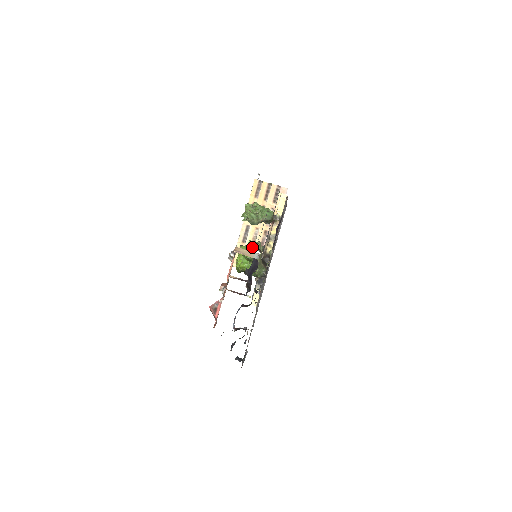
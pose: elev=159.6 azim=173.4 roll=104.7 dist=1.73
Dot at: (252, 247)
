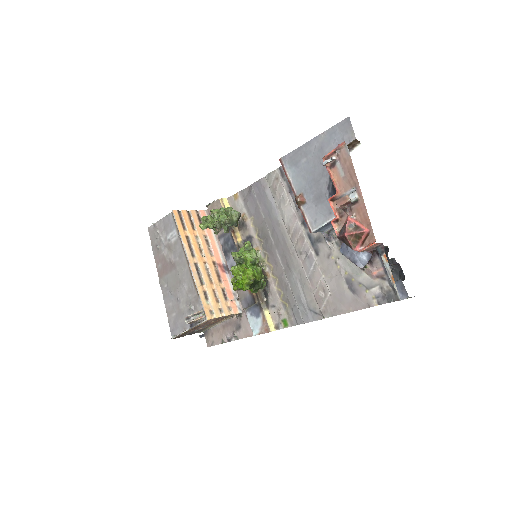
Dot at: (245, 251)
